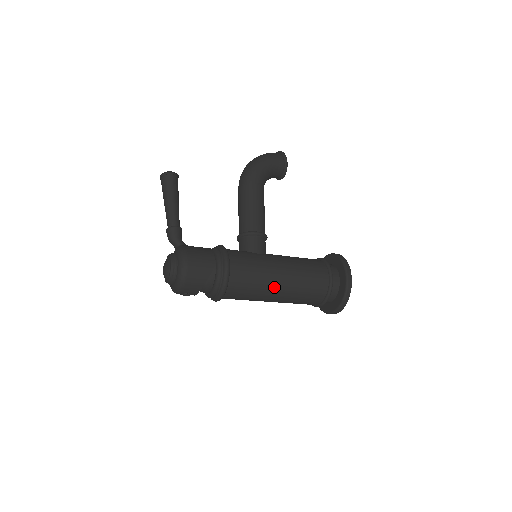
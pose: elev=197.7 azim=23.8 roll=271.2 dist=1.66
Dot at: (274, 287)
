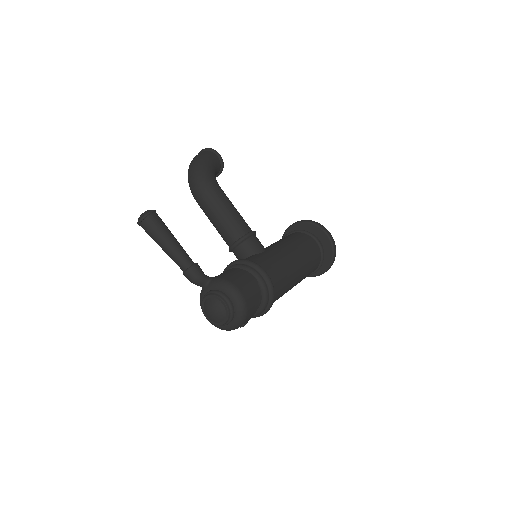
Dot at: (296, 273)
